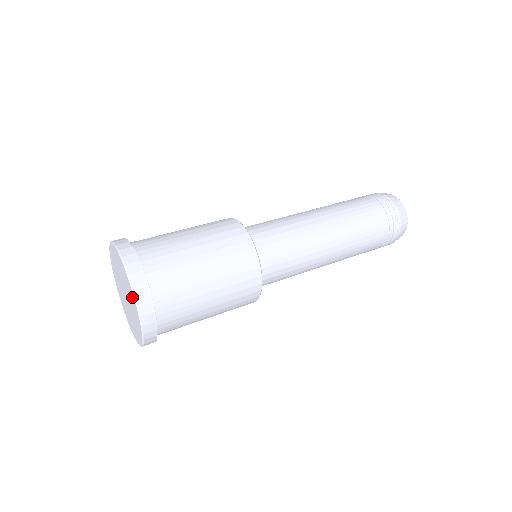
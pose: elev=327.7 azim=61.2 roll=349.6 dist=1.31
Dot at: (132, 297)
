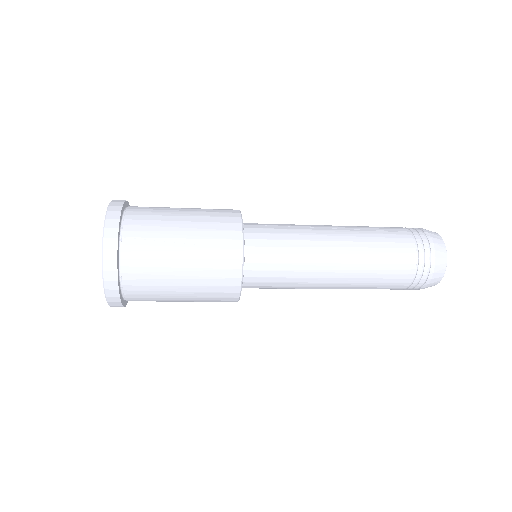
Dot at: occluded
